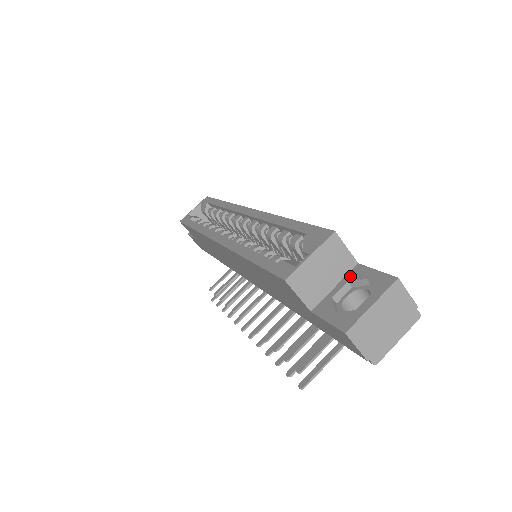
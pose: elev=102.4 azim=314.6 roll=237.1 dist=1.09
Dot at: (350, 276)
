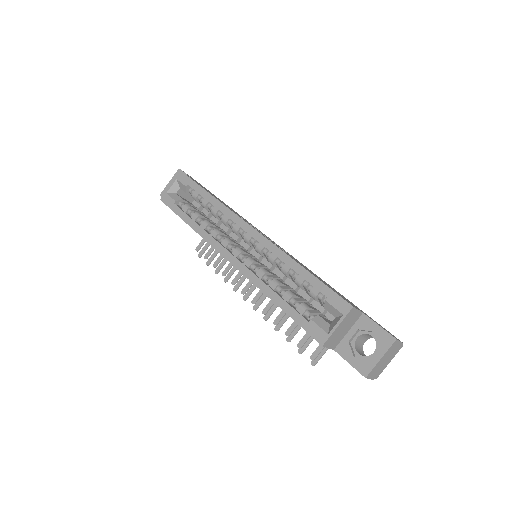
Dot at: (359, 324)
